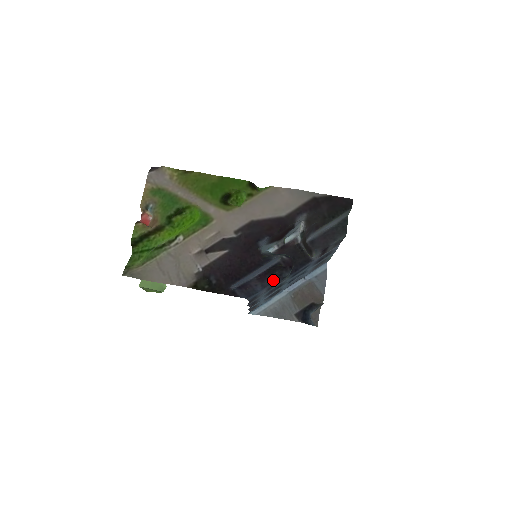
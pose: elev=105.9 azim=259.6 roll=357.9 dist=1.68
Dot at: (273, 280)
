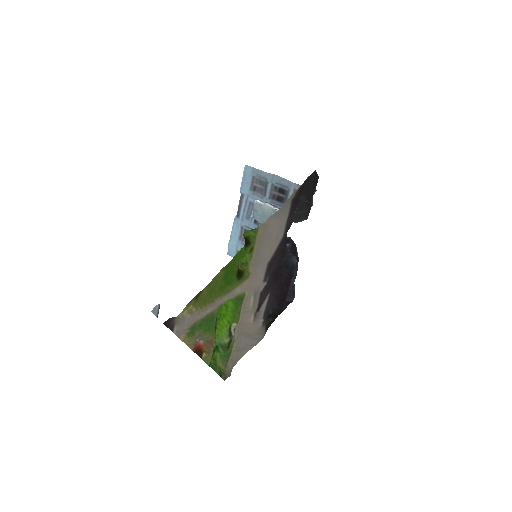
Dot at: (296, 267)
